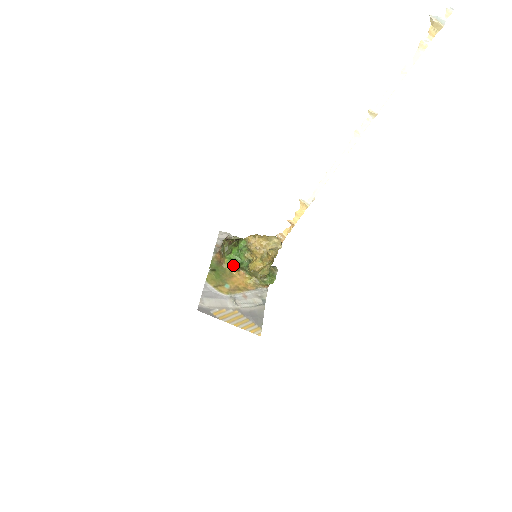
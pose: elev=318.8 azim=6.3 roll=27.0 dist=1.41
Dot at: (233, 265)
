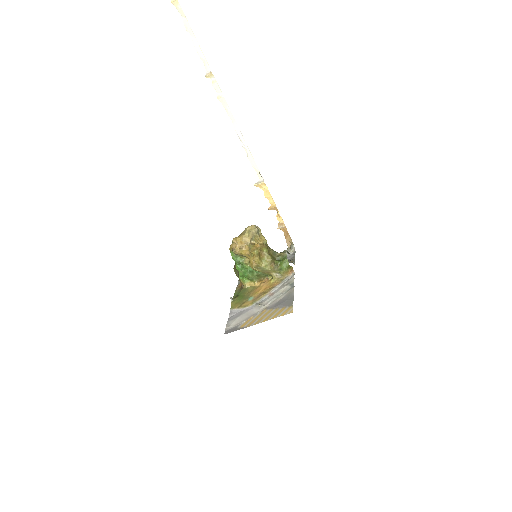
Dot at: (249, 280)
